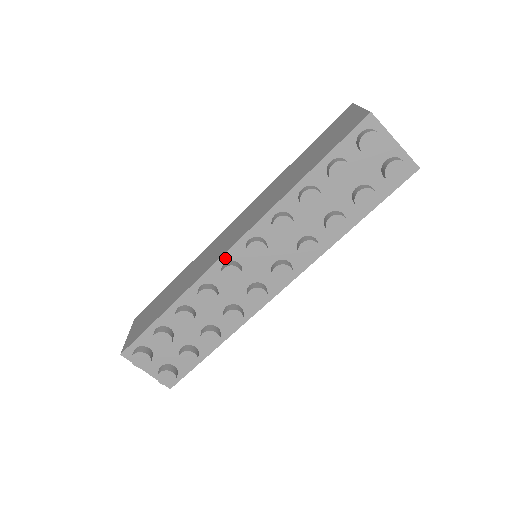
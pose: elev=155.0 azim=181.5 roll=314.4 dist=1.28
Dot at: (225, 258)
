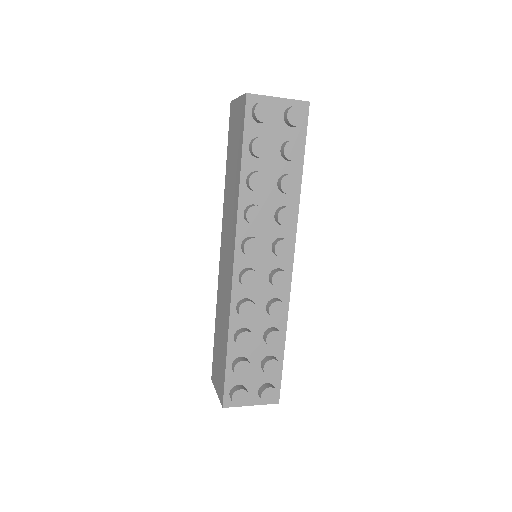
Dot at: (236, 272)
